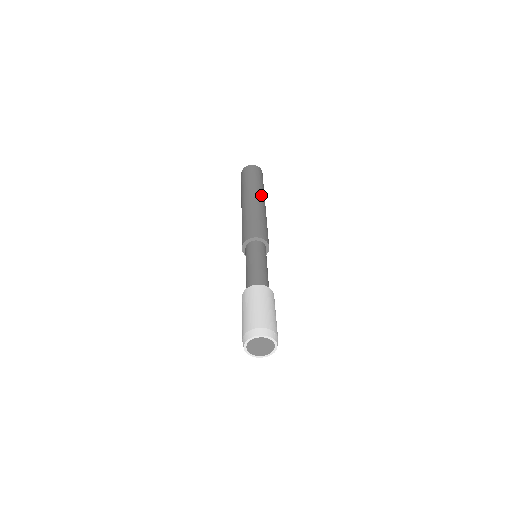
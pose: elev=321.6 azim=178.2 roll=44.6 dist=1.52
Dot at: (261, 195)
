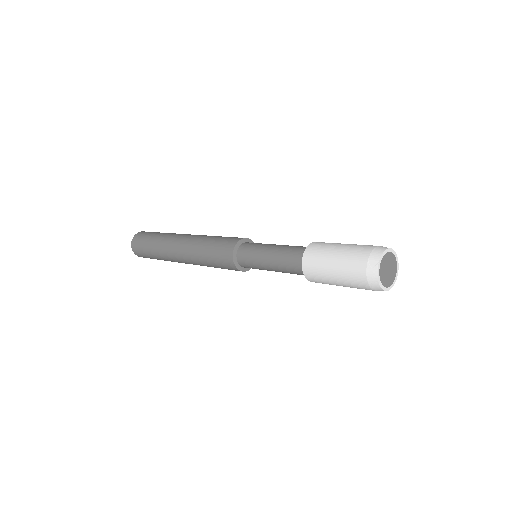
Dot at: occluded
